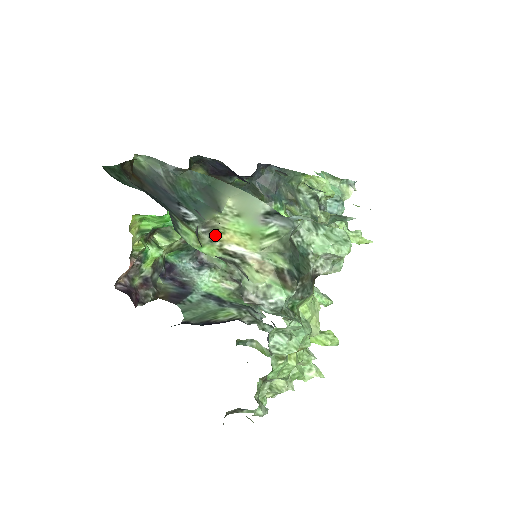
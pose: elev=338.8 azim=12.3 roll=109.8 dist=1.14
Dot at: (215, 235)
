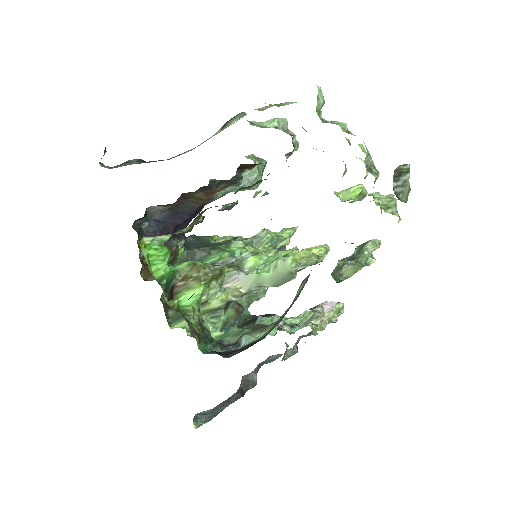
Dot at: occluded
